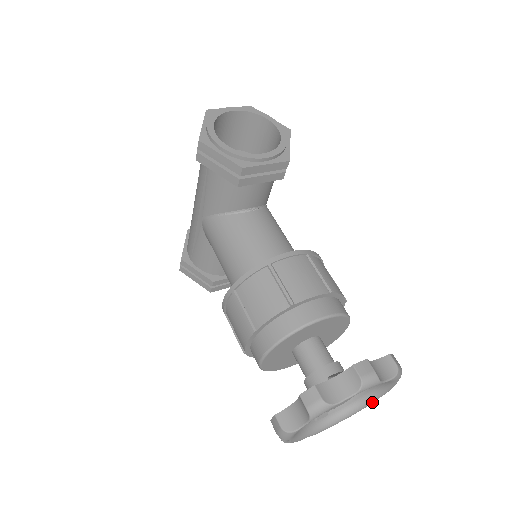
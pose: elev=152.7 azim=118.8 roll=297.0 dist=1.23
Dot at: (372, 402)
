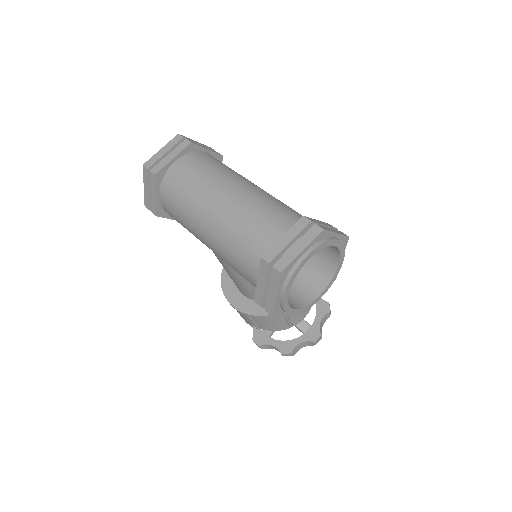
Dot at: occluded
